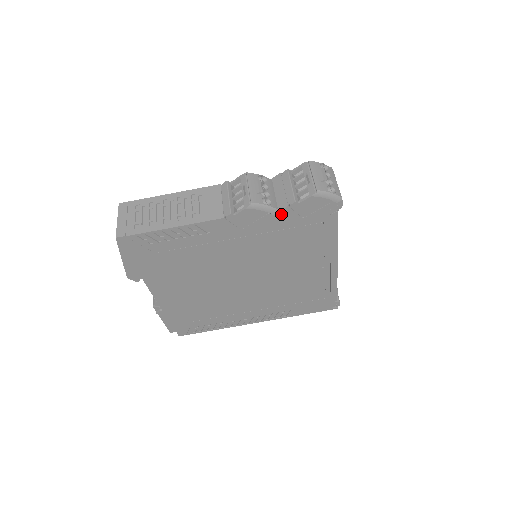
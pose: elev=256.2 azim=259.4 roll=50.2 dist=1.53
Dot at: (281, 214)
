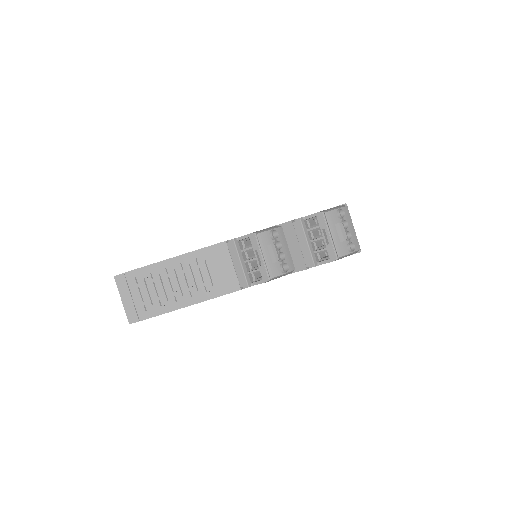
Dot at: (298, 271)
